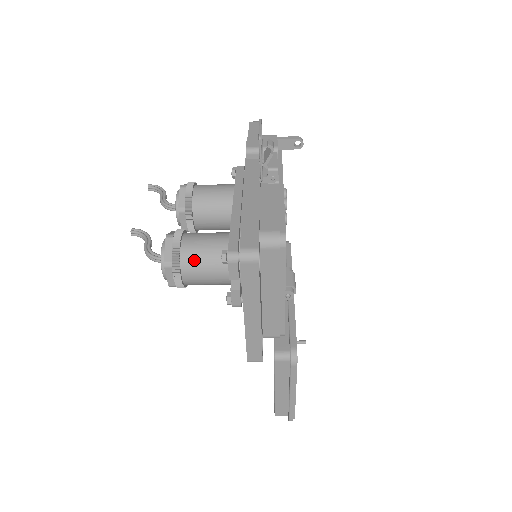
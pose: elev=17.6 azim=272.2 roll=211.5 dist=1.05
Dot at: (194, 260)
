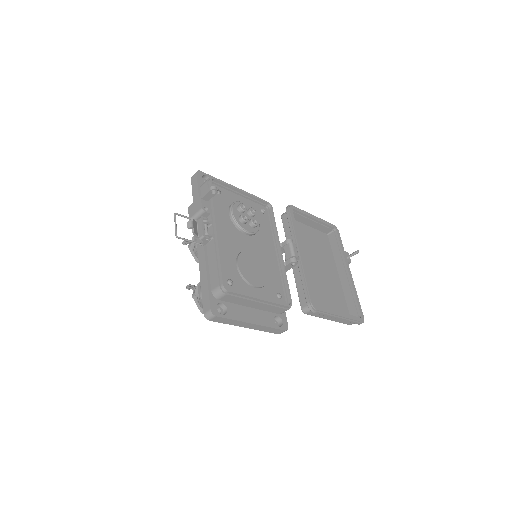
Dot at: occluded
